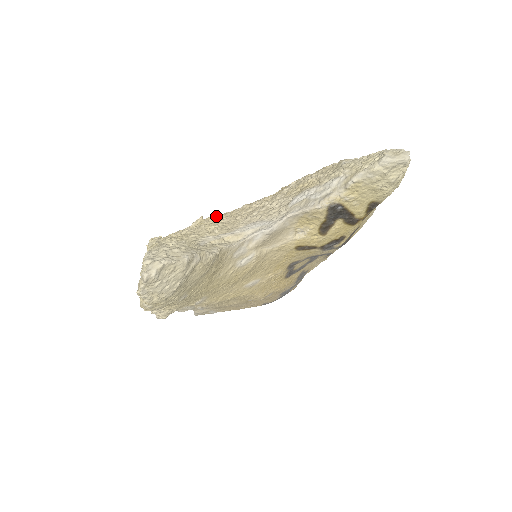
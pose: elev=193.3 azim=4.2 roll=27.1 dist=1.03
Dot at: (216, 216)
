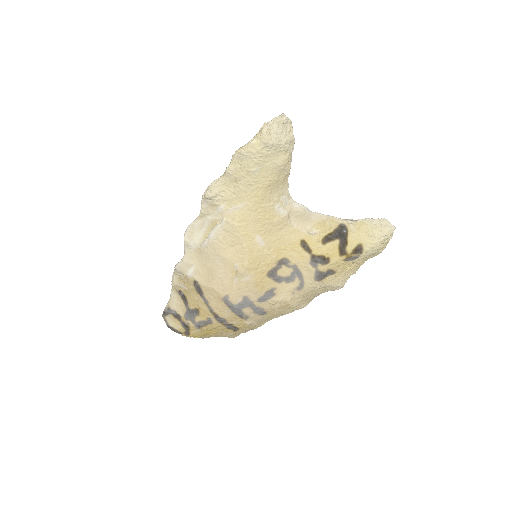
Dot at: occluded
